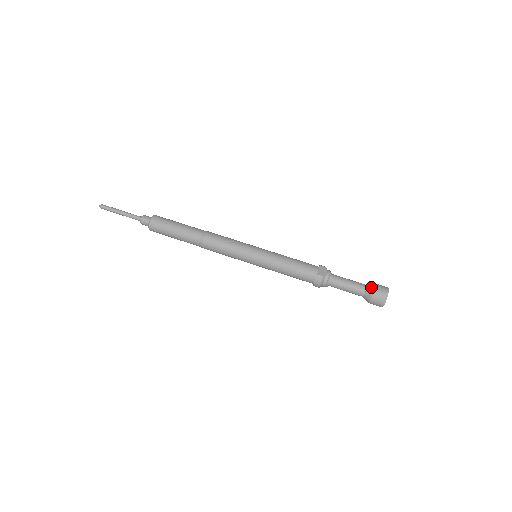
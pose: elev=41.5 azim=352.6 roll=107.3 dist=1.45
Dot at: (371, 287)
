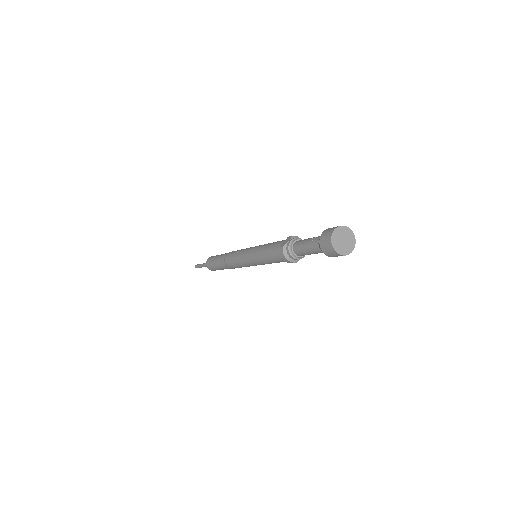
Dot at: (321, 235)
